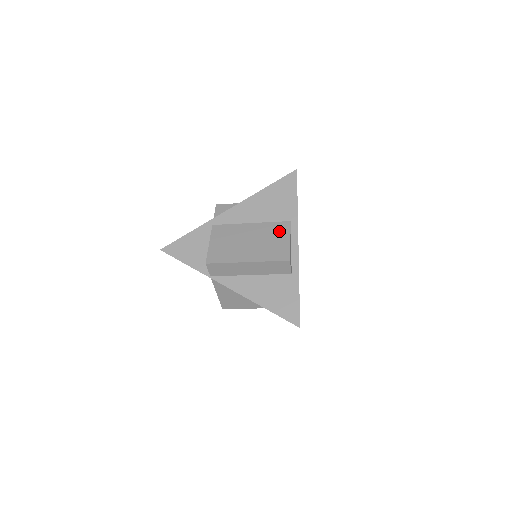
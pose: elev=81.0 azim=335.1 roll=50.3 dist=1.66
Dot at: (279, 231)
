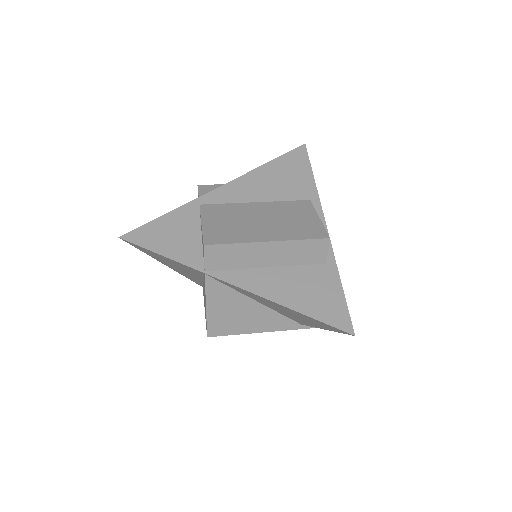
Dot at: (299, 209)
